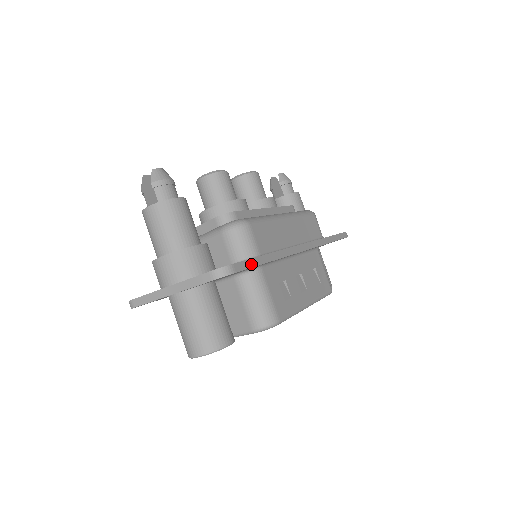
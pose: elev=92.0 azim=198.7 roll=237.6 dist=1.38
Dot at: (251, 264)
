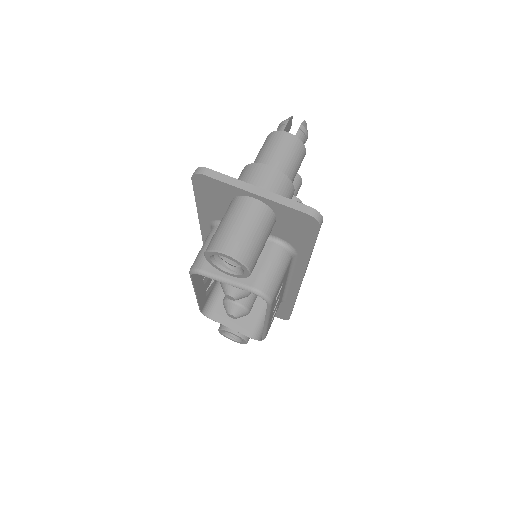
Dot at: (316, 239)
